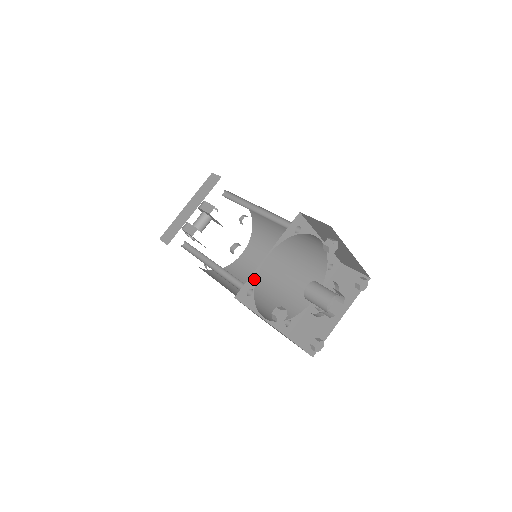
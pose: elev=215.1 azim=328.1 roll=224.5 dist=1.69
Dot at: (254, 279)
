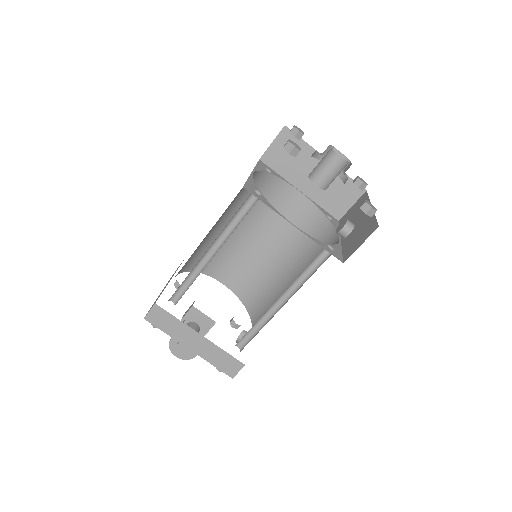
Dot at: (253, 184)
